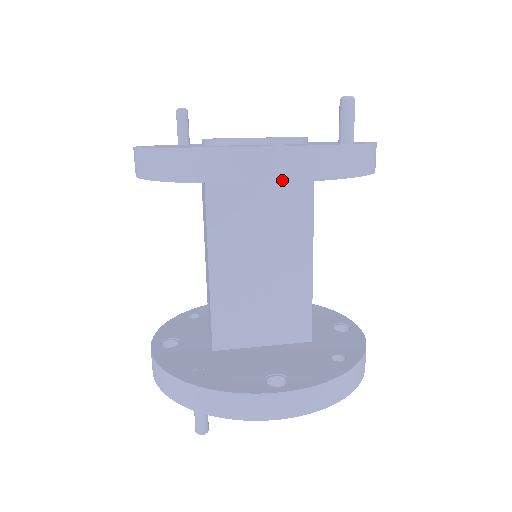
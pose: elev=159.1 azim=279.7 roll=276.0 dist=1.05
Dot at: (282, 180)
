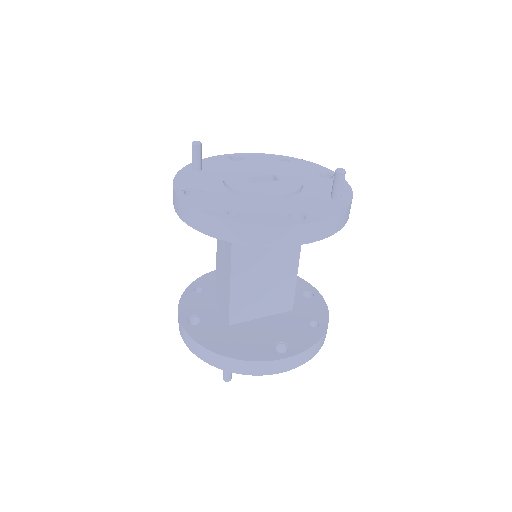
Dot at: (305, 243)
